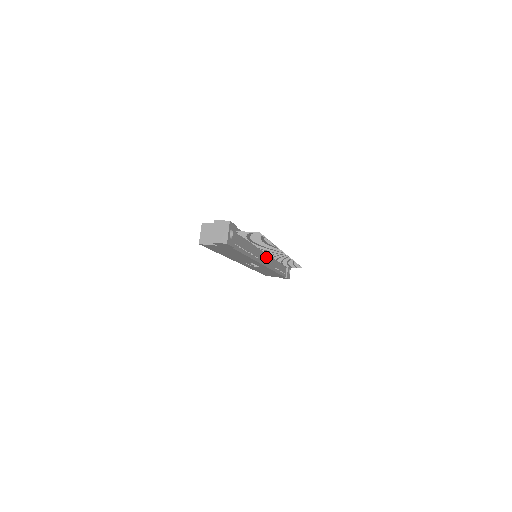
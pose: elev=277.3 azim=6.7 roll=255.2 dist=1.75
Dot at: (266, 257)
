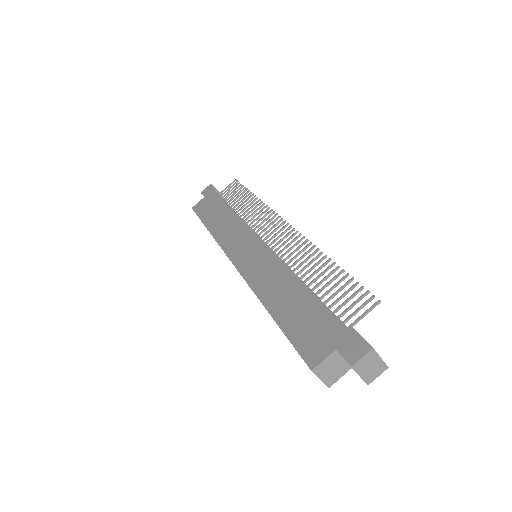
Dot at: occluded
